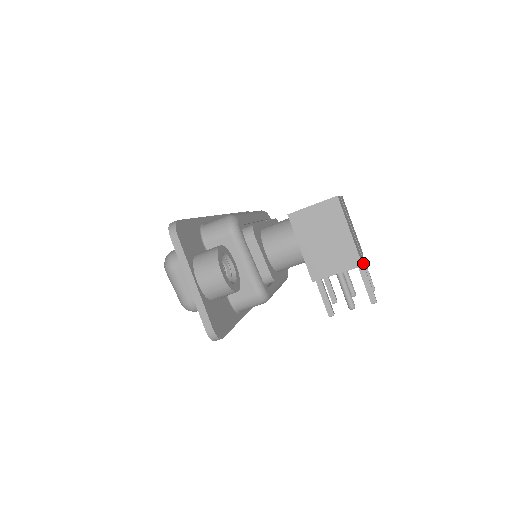
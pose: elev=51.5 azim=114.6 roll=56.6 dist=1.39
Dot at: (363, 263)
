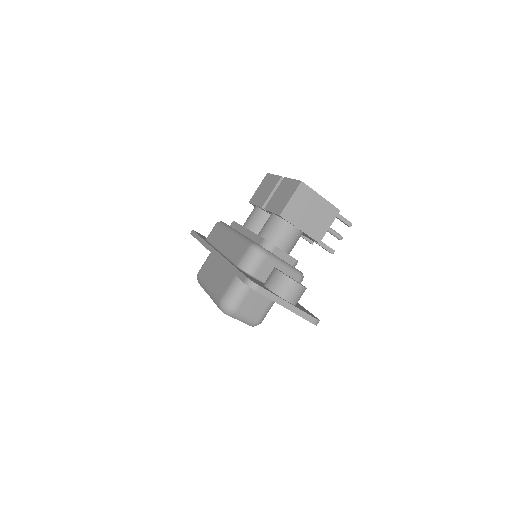
Dot at: occluded
